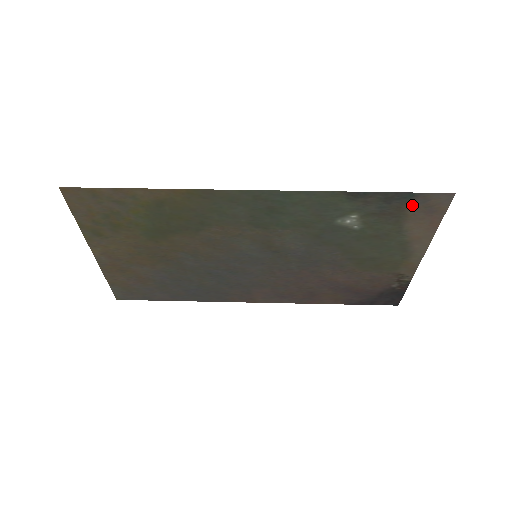
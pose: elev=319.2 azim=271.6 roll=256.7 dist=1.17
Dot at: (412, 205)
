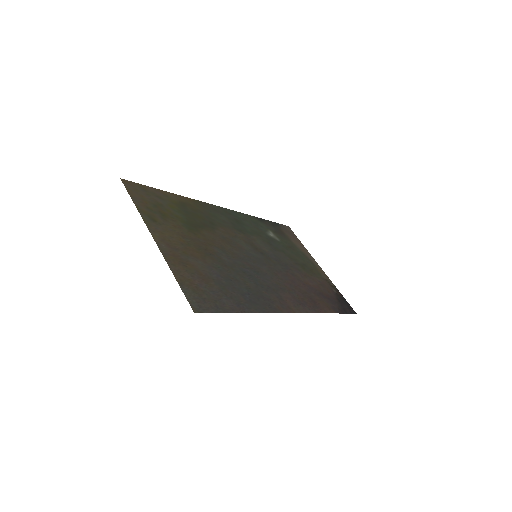
Dot at: (283, 230)
